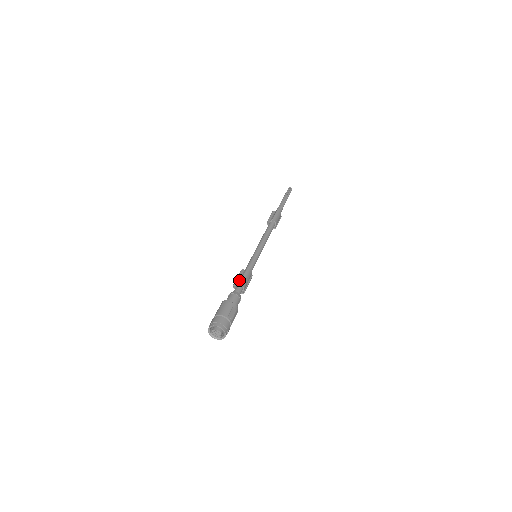
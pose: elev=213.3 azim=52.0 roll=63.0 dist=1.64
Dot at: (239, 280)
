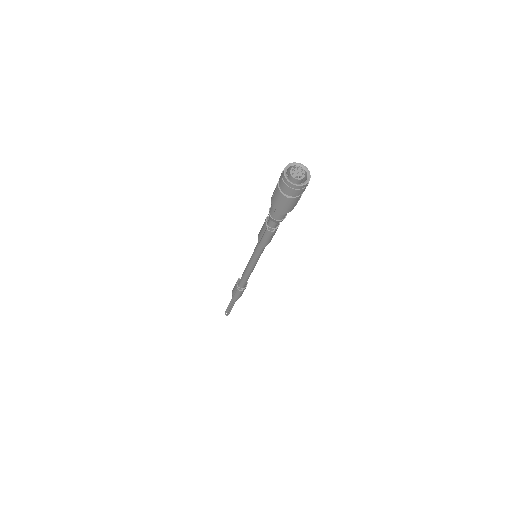
Dot at: occluded
